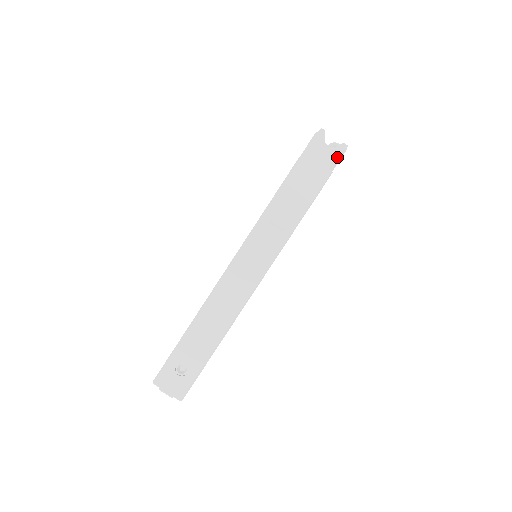
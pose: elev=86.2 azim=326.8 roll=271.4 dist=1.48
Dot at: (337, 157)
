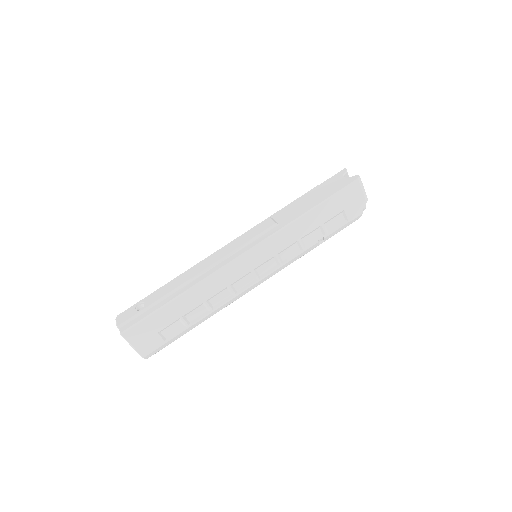
Dot at: (347, 183)
